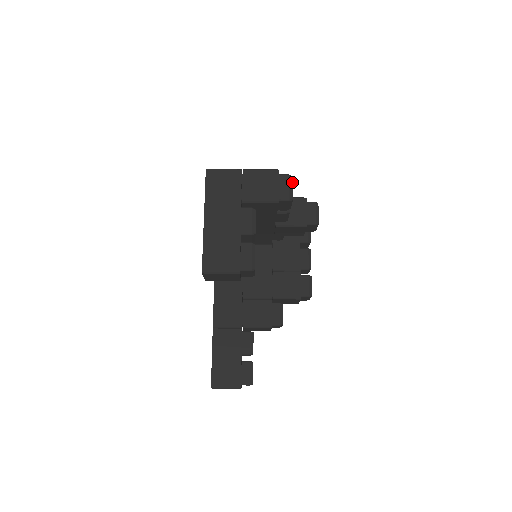
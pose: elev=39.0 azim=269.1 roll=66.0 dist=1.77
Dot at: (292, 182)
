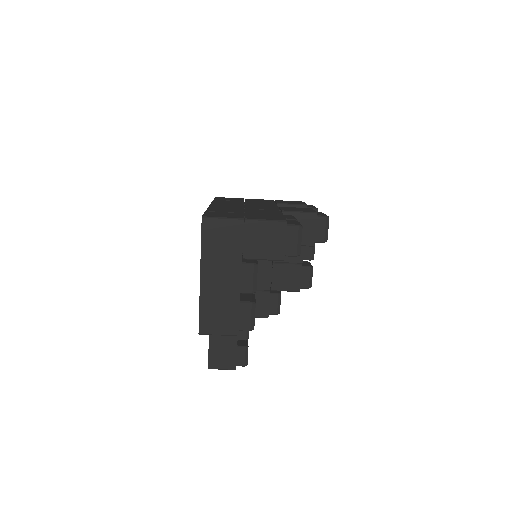
Dot at: (301, 234)
